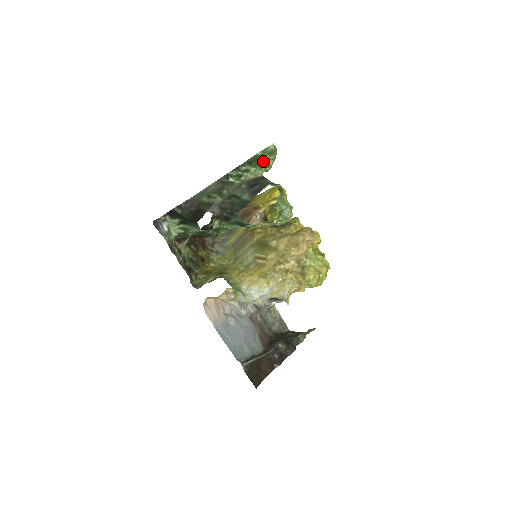
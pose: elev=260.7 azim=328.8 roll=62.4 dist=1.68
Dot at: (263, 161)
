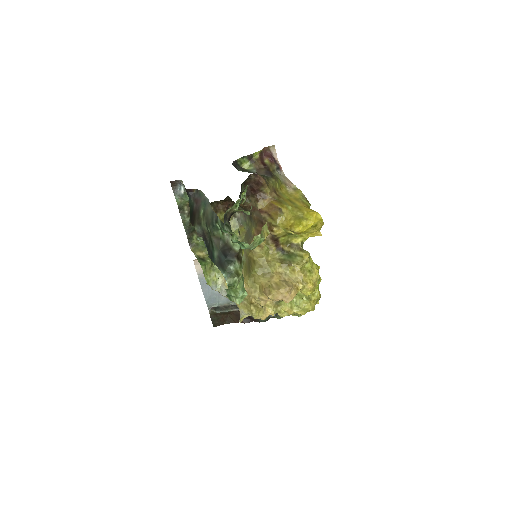
Dot at: occluded
